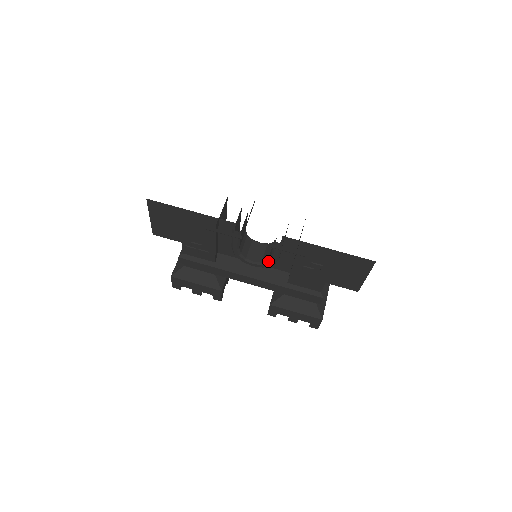
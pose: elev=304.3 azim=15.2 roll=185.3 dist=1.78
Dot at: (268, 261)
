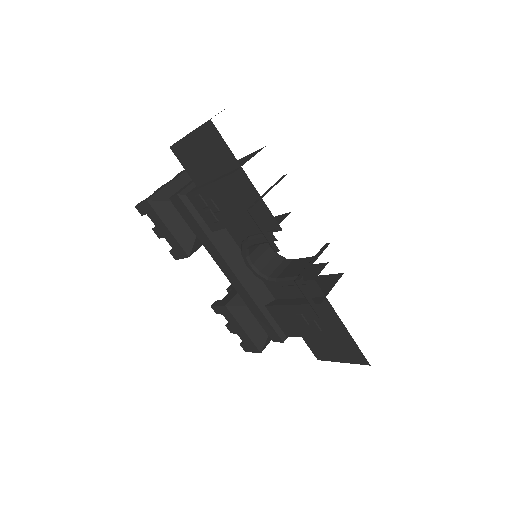
Dot at: (269, 278)
